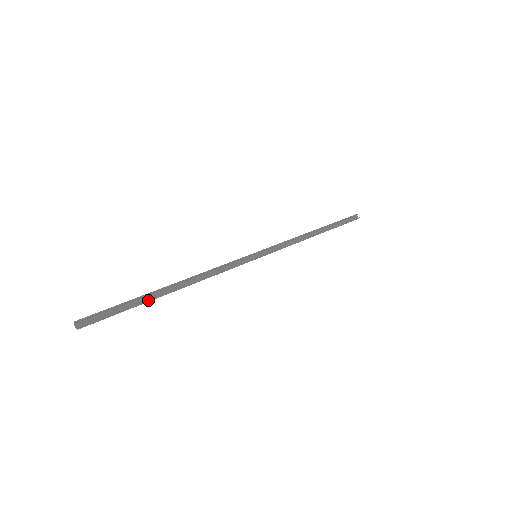
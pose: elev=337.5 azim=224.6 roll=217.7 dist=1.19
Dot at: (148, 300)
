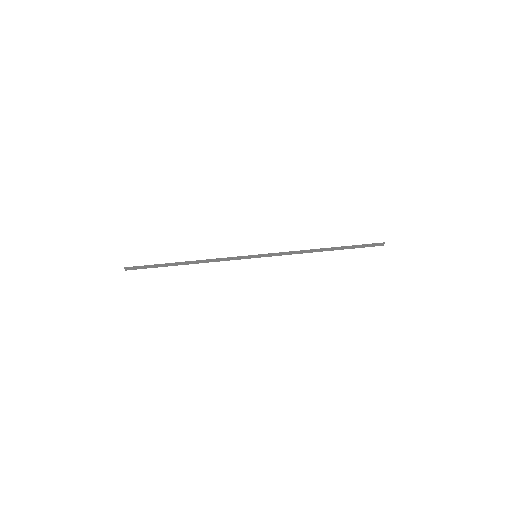
Dot at: (167, 266)
